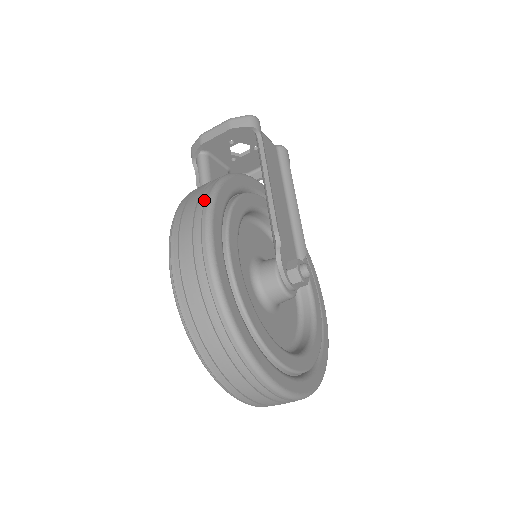
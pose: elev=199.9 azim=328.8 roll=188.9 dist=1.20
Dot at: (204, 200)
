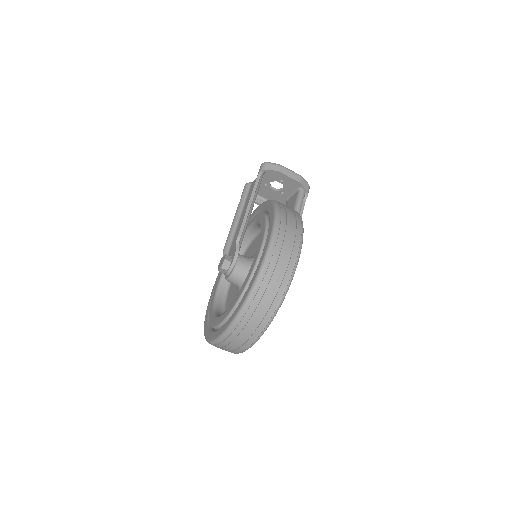
Dot at: (300, 224)
